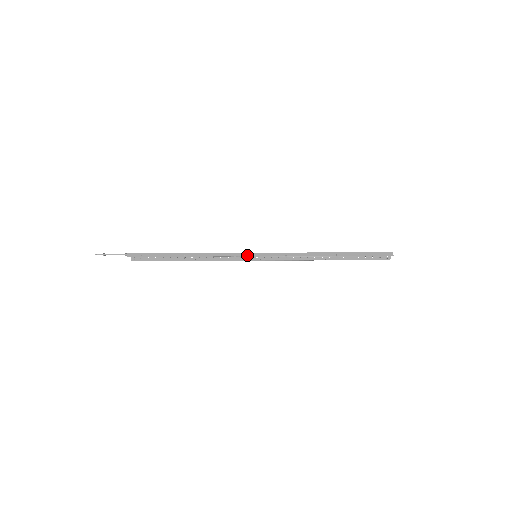
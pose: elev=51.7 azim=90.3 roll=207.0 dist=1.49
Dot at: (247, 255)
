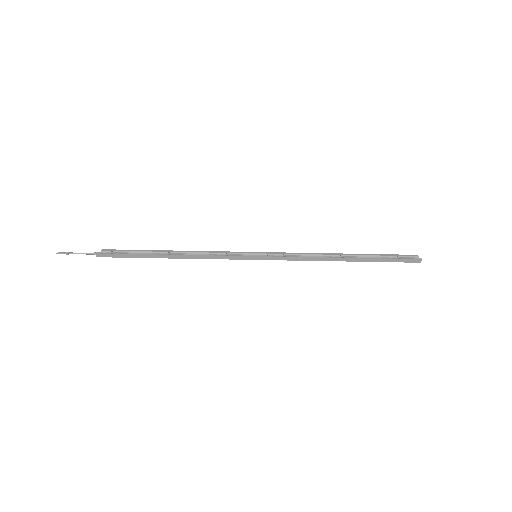
Dot at: (245, 259)
